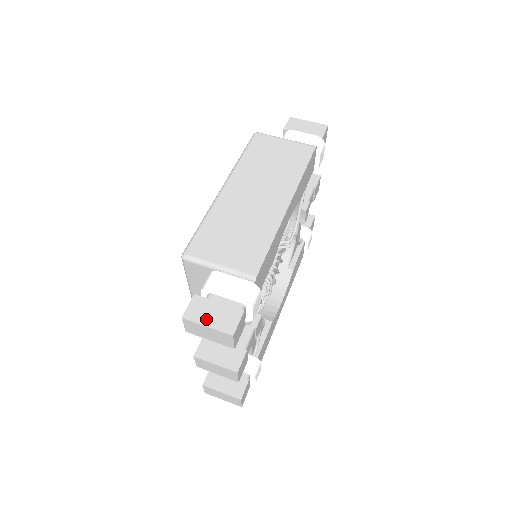
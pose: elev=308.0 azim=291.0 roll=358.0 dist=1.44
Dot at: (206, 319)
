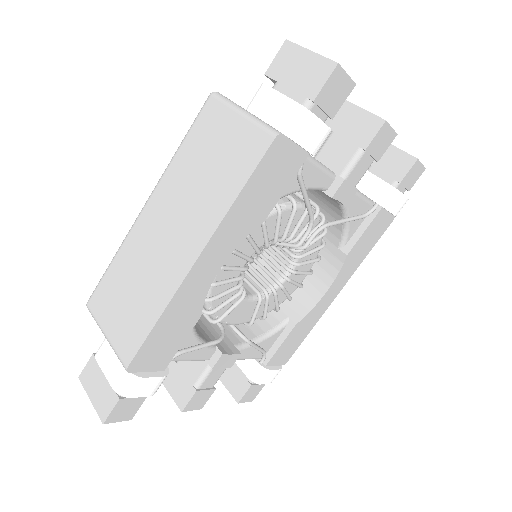
Dot at: (92, 390)
